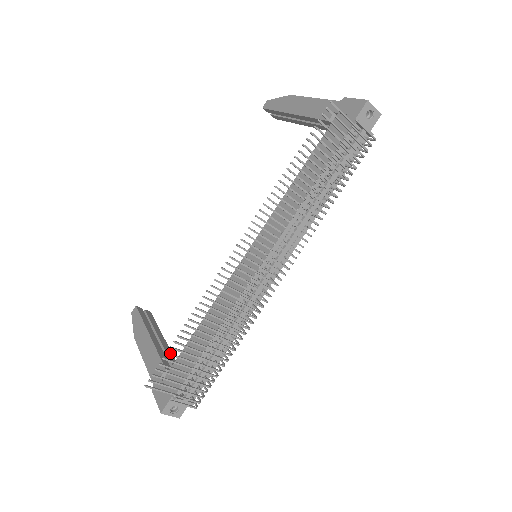
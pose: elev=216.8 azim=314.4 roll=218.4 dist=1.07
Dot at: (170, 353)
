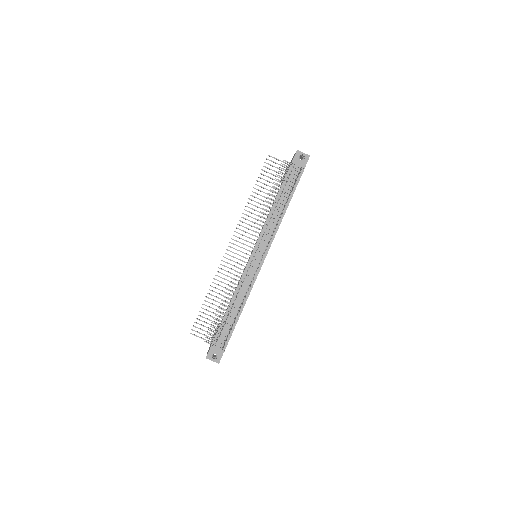
Dot at: (202, 312)
